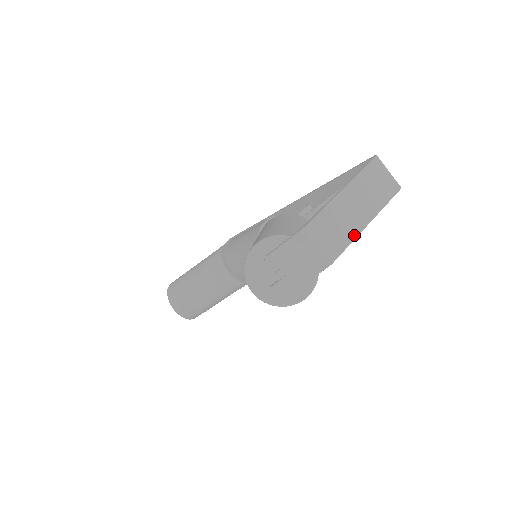
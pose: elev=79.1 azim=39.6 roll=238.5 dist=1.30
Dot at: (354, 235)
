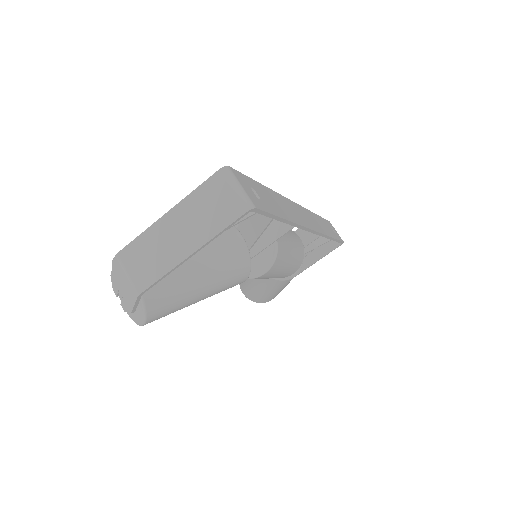
Dot at: (170, 266)
